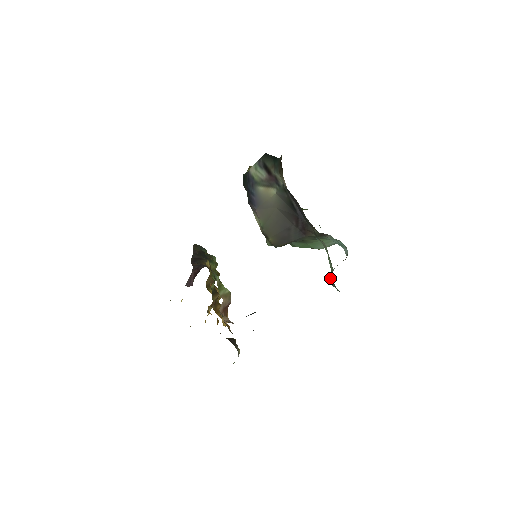
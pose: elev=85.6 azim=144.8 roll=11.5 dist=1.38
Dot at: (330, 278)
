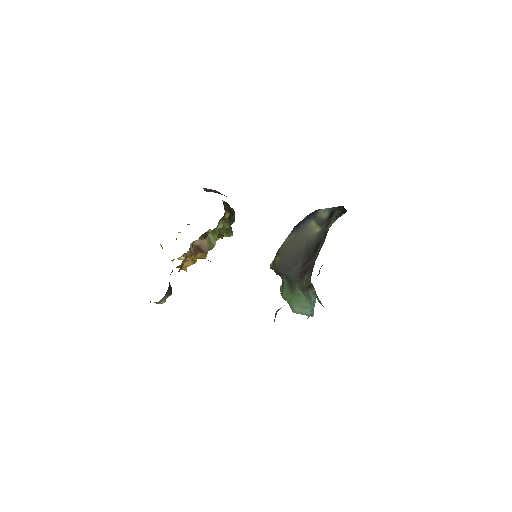
Dot at: occluded
